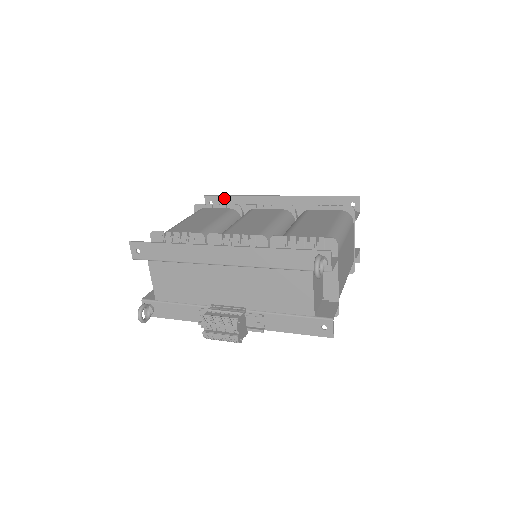
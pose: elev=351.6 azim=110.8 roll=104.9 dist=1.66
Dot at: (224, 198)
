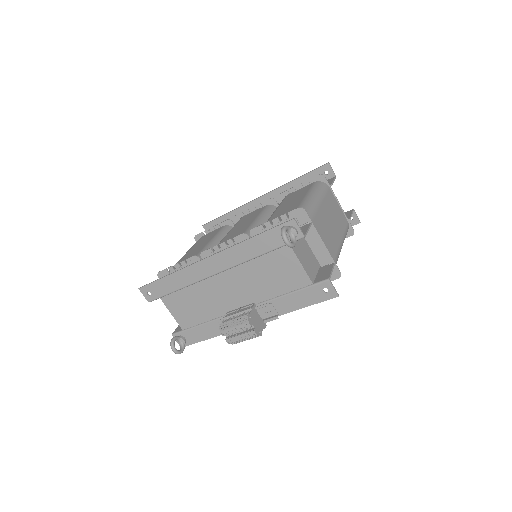
Dot at: (219, 220)
